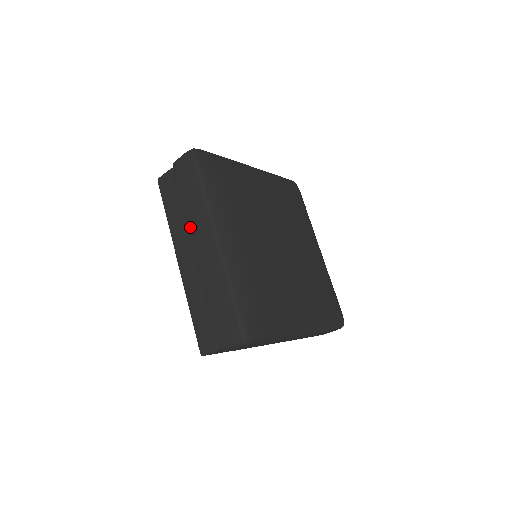
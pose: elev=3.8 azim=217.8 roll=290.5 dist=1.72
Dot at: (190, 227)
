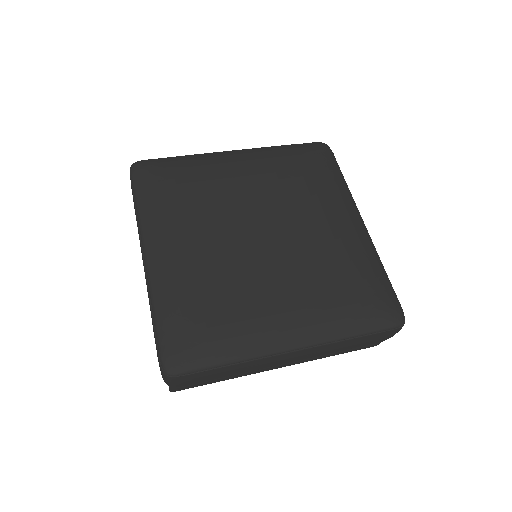
Dot at: occluded
